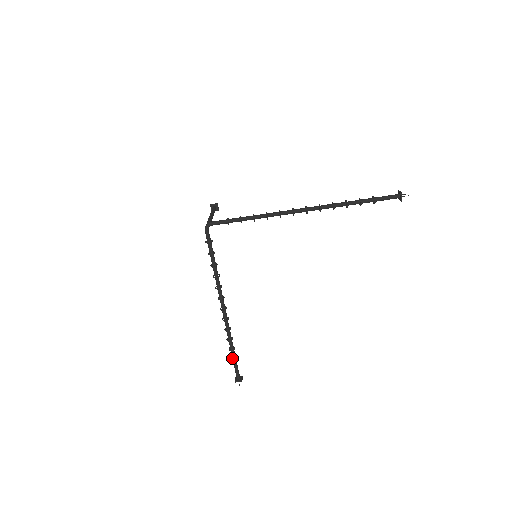
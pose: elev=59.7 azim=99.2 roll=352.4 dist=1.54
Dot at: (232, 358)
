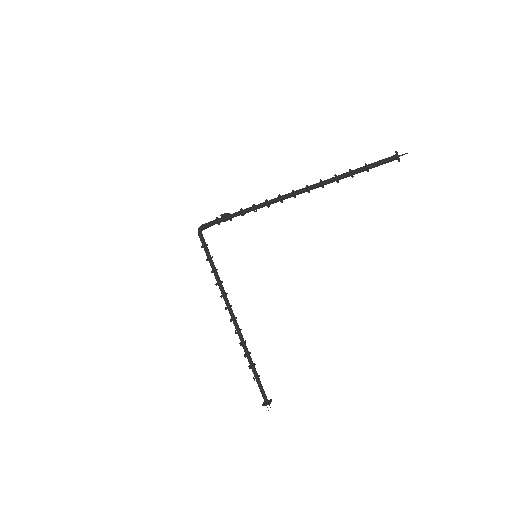
Dot at: occluded
